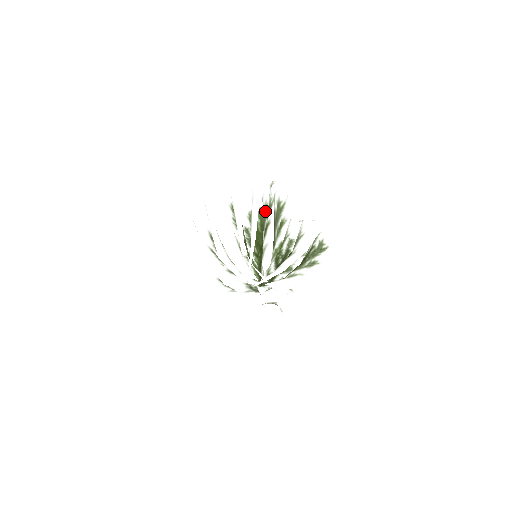
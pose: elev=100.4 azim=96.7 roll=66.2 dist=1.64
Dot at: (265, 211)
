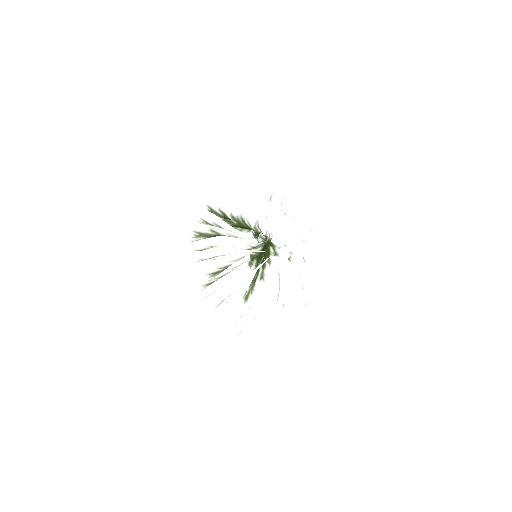
Dot at: occluded
